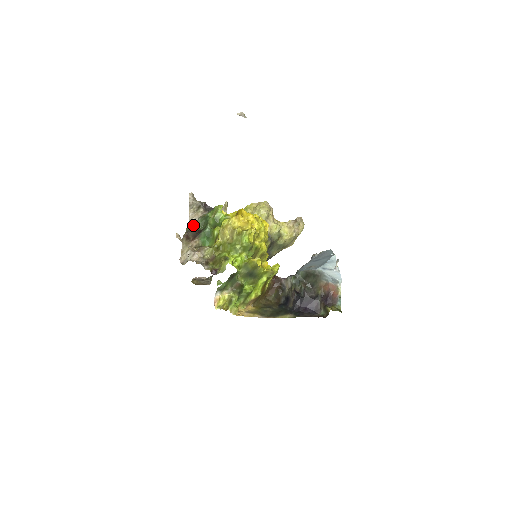
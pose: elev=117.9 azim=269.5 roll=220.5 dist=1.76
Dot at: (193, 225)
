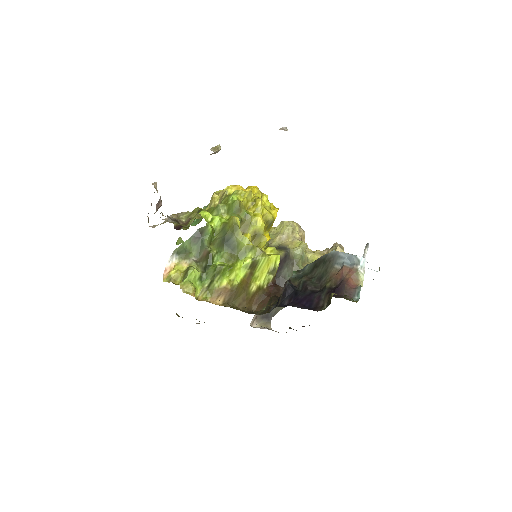
Dot at: occluded
